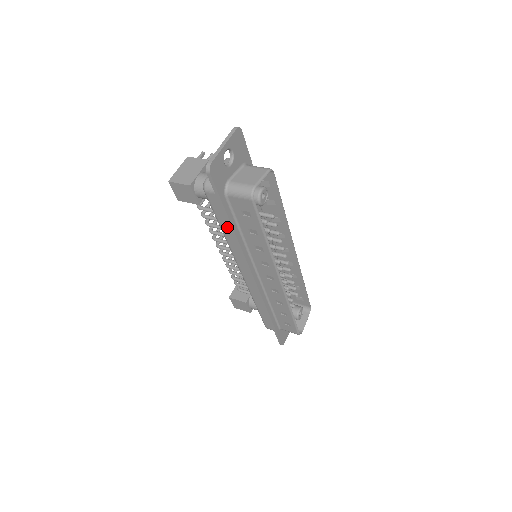
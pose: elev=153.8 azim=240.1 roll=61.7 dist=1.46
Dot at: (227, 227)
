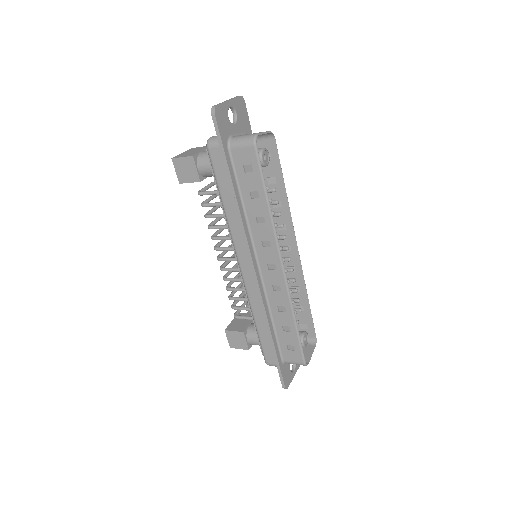
Dot at: (228, 195)
